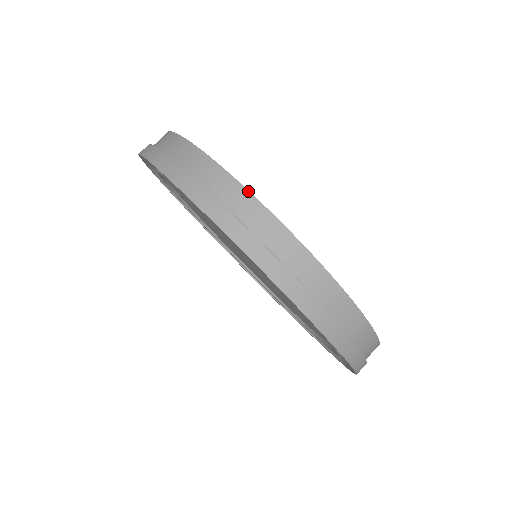
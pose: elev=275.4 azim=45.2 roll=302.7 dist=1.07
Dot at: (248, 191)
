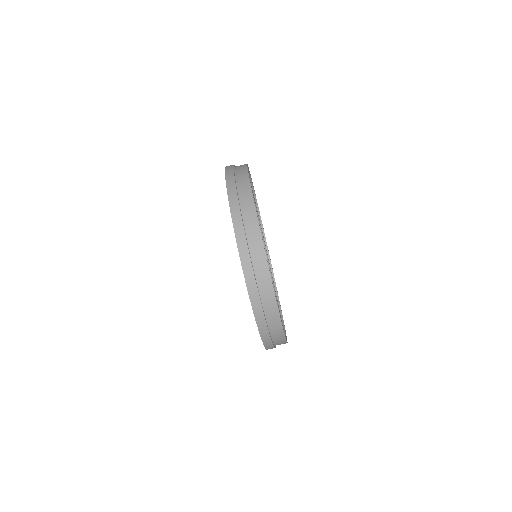
Dot at: occluded
